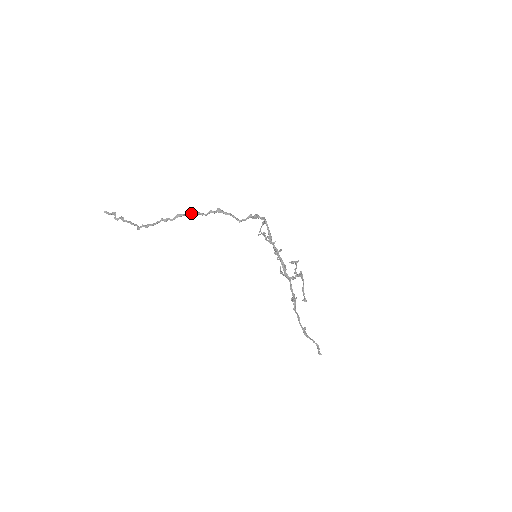
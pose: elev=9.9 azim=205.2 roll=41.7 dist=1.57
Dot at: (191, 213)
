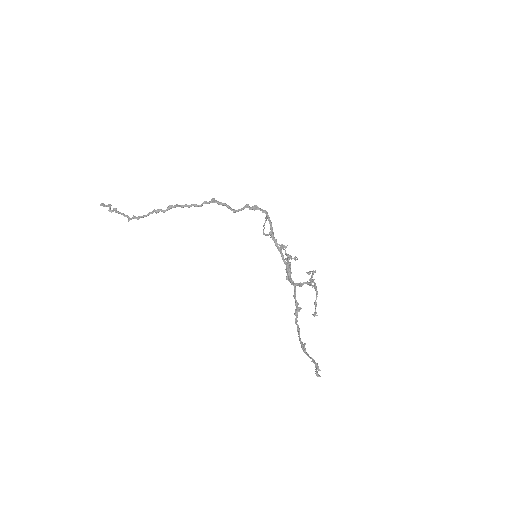
Dot at: (185, 204)
